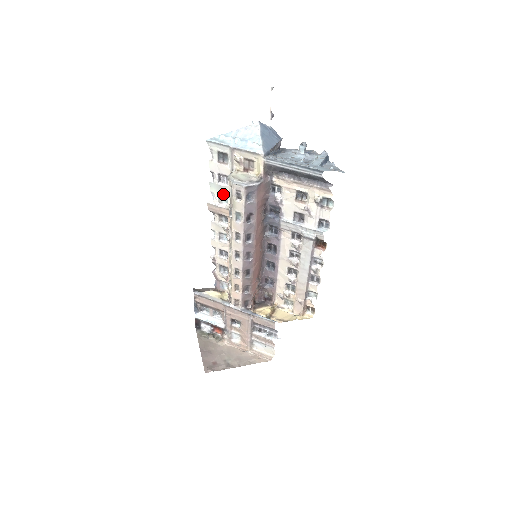
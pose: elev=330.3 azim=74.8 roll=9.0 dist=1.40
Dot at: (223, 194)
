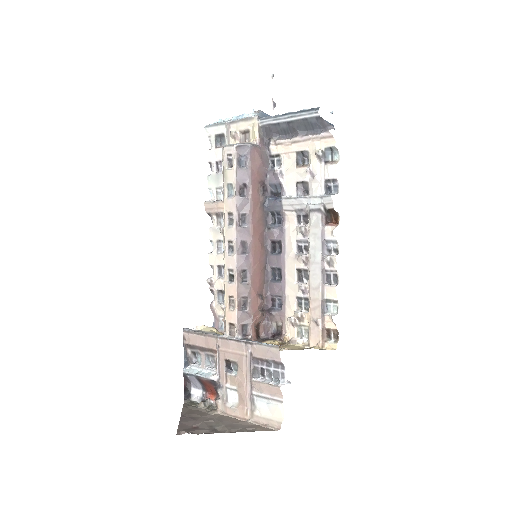
Dot at: (221, 186)
